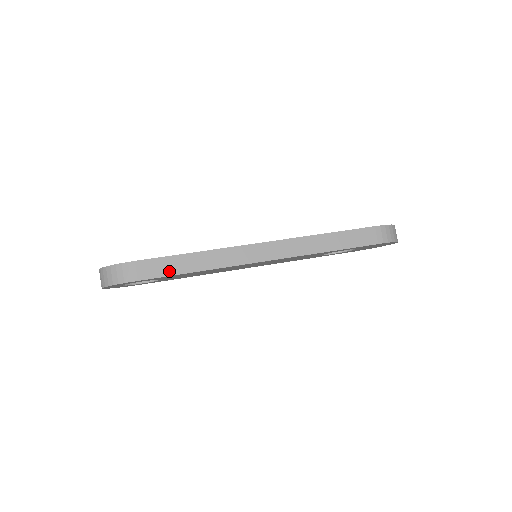
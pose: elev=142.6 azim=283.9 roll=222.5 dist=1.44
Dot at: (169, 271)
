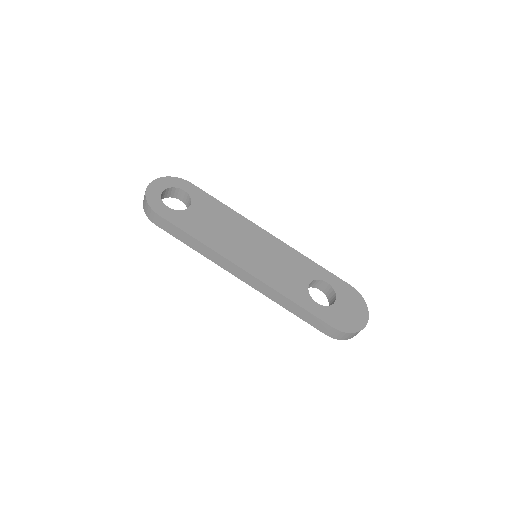
Dot at: (177, 236)
